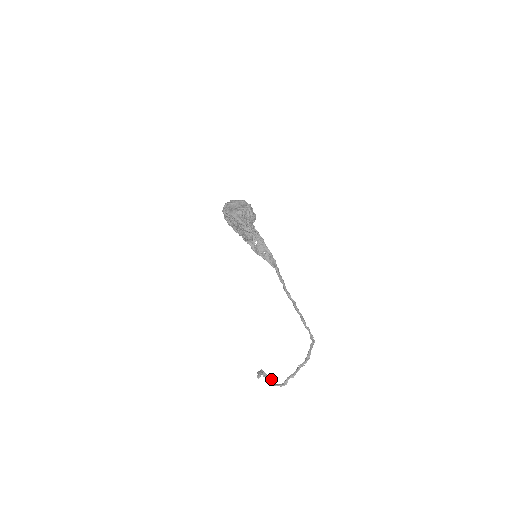
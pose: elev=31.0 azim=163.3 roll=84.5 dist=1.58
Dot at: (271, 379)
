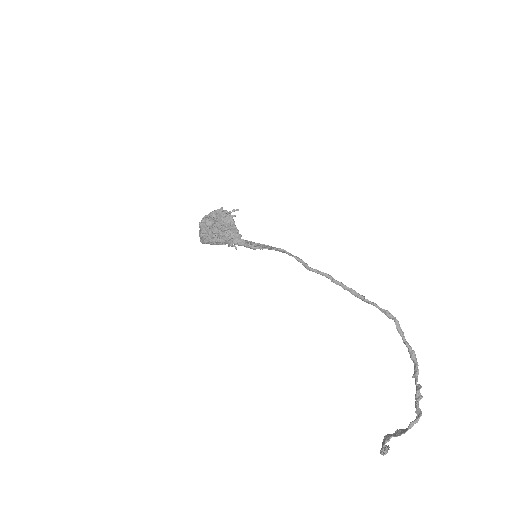
Dot at: (399, 431)
